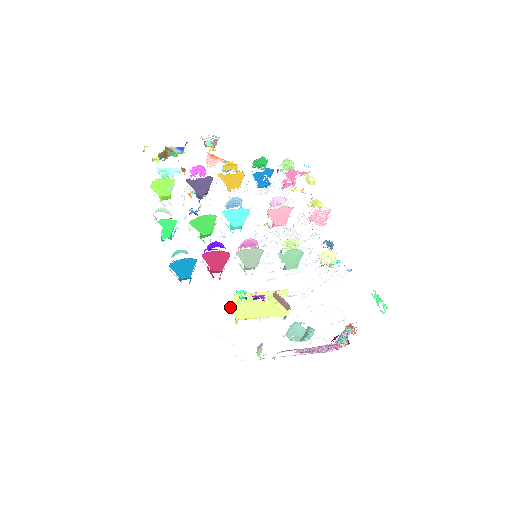
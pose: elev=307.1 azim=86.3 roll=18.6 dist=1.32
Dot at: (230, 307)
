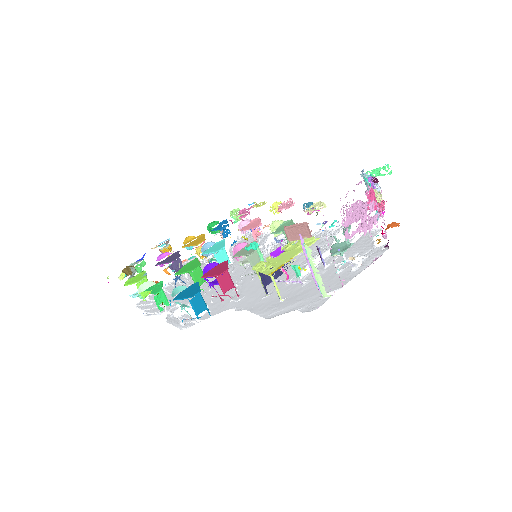
Dot at: (265, 300)
